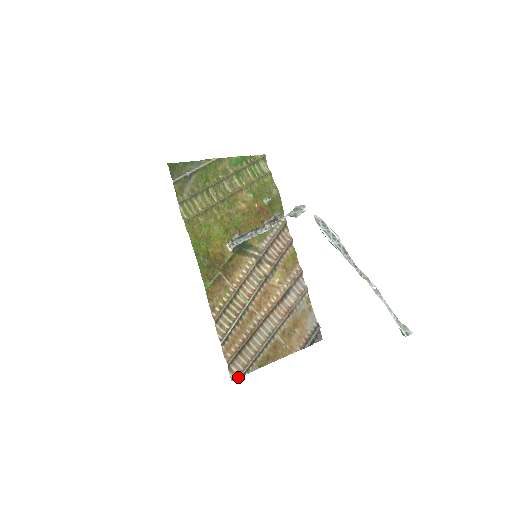
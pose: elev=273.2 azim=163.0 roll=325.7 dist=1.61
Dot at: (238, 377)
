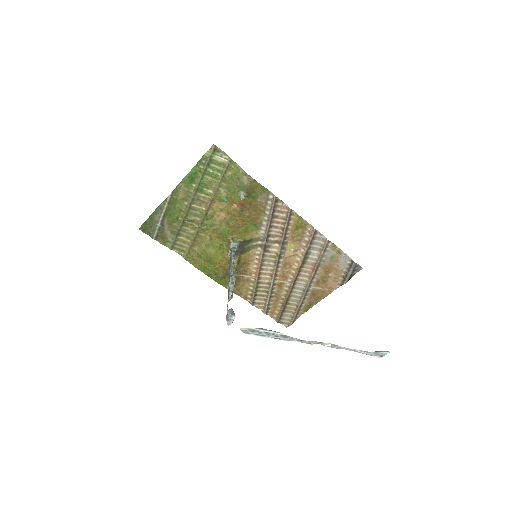
Dot at: (290, 325)
